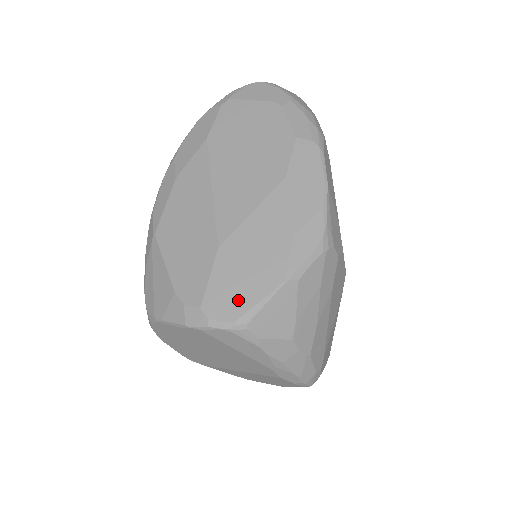
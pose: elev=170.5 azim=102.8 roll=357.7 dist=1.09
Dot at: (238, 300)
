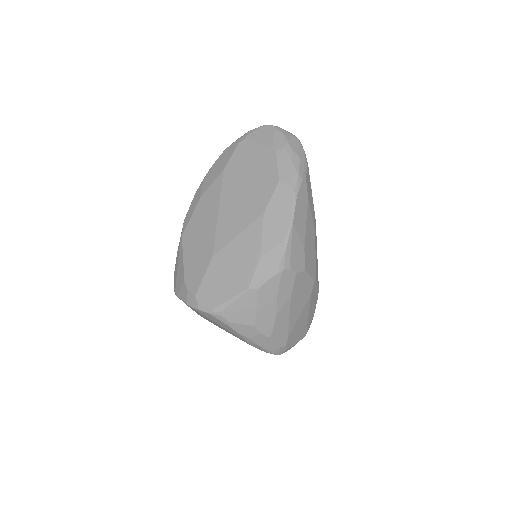
Dot at: (217, 295)
